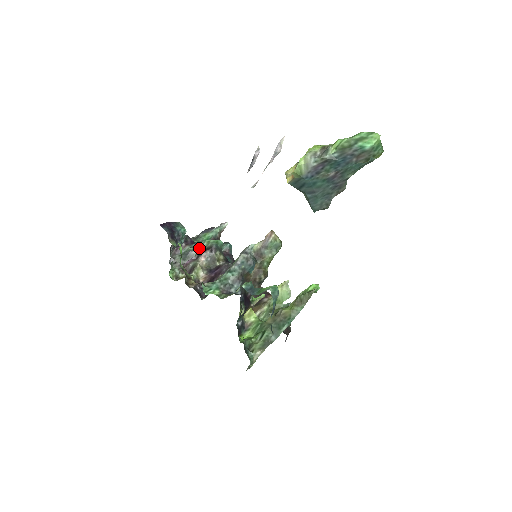
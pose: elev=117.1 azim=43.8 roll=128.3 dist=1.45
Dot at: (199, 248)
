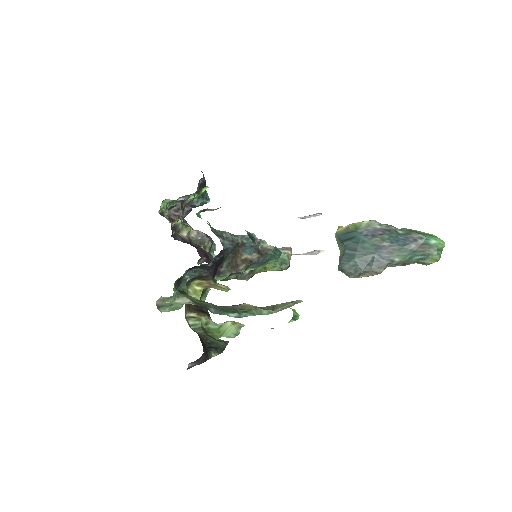
Dot at: occluded
